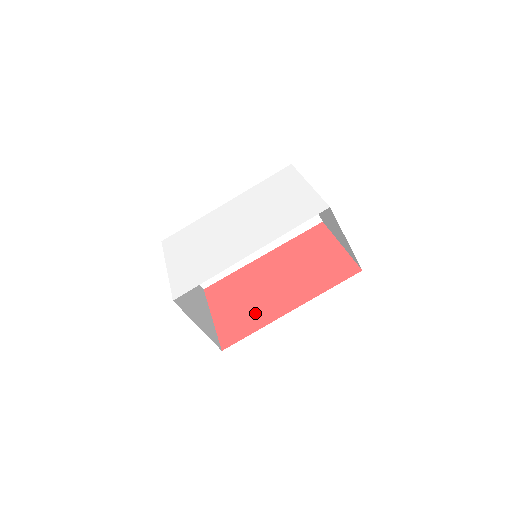
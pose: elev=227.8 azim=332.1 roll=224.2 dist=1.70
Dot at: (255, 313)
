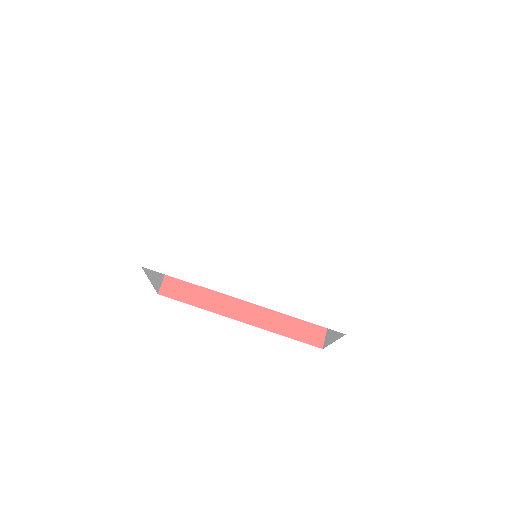
Dot at: occluded
